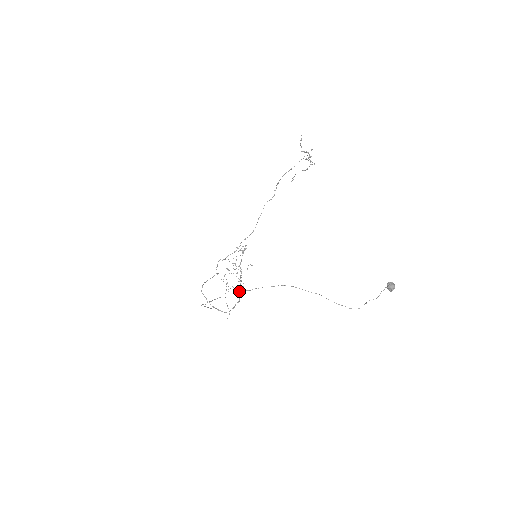
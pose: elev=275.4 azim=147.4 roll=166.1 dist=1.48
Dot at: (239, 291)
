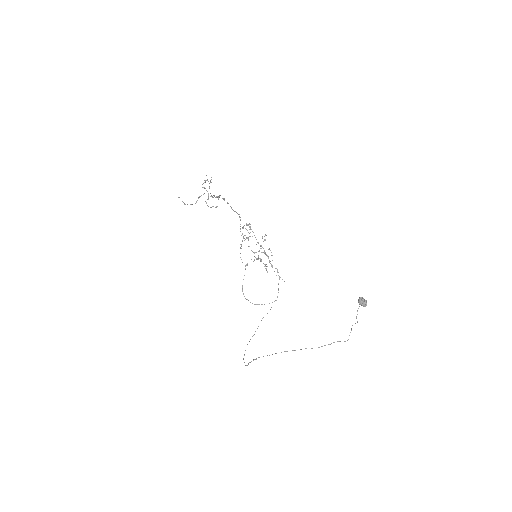
Dot at: occluded
